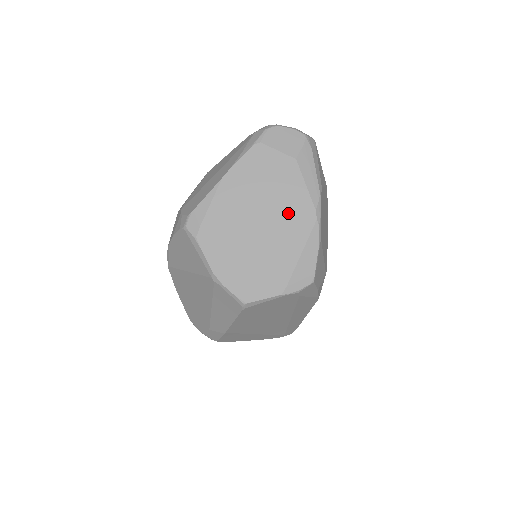
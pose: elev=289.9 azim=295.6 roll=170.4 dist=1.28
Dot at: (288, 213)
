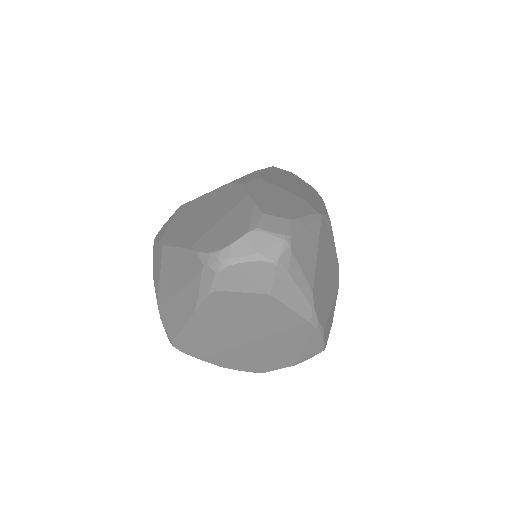
Dot at: (279, 329)
